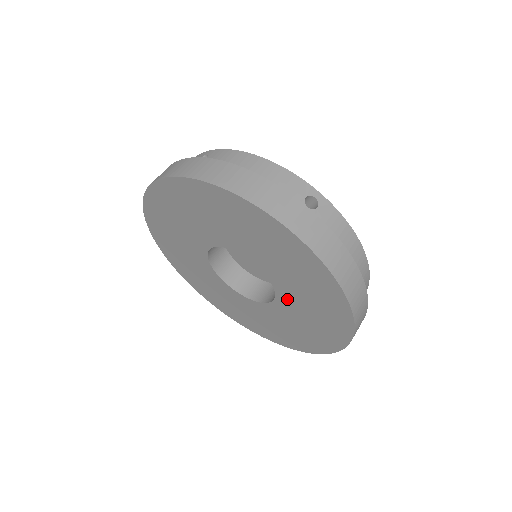
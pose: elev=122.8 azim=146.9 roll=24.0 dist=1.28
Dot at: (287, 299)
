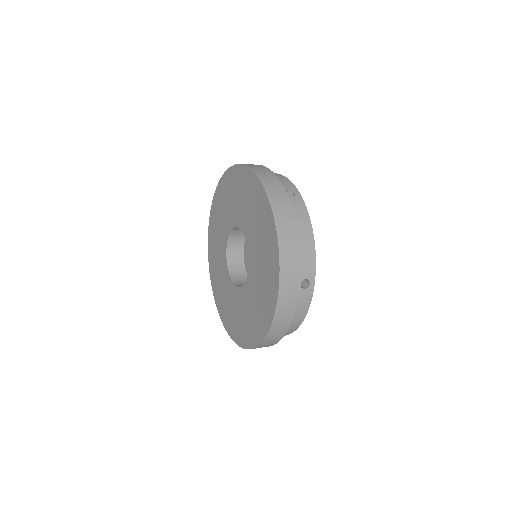
Dot at: (253, 269)
